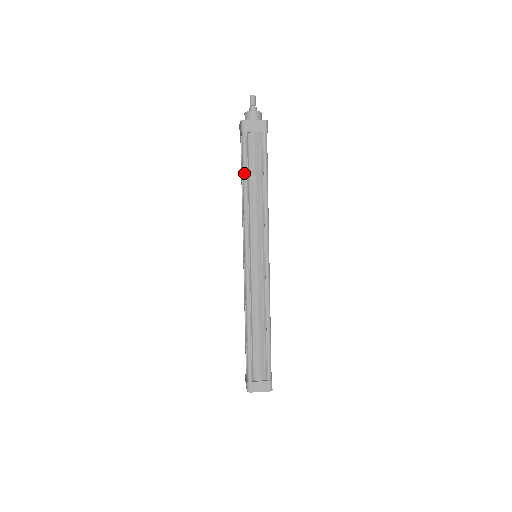
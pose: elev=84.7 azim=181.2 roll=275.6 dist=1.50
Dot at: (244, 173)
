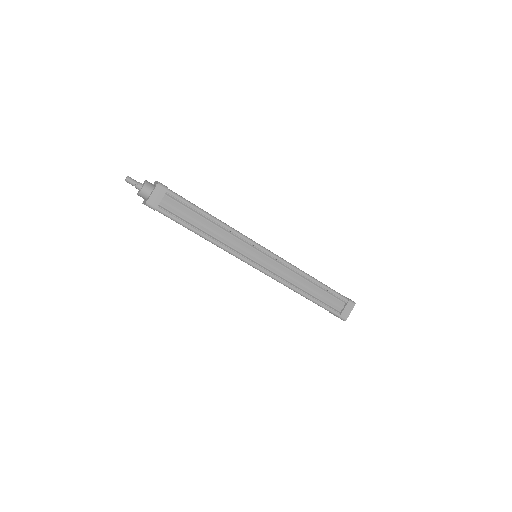
Dot at: (190, 229)
